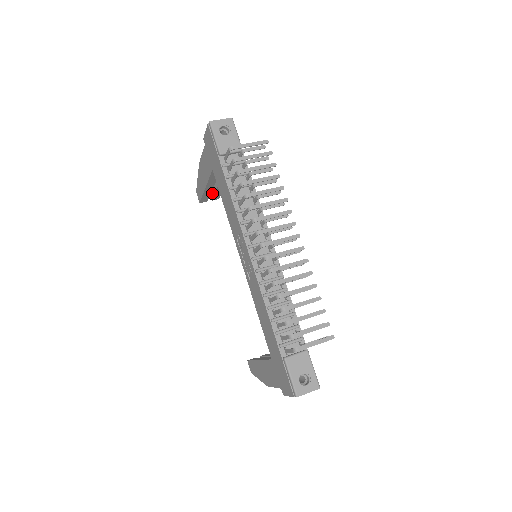
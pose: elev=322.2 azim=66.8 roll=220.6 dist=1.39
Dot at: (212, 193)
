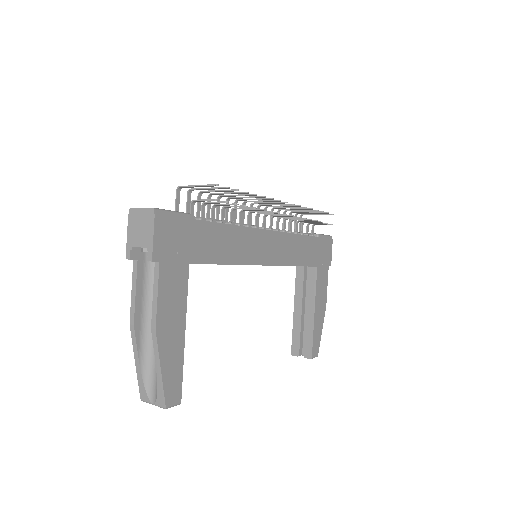
Dot at: (306, 343)
